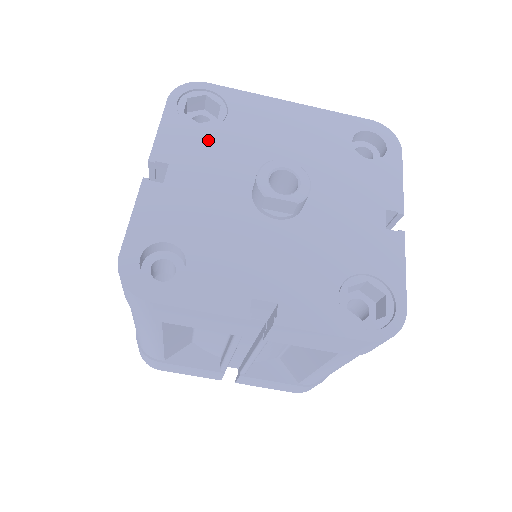
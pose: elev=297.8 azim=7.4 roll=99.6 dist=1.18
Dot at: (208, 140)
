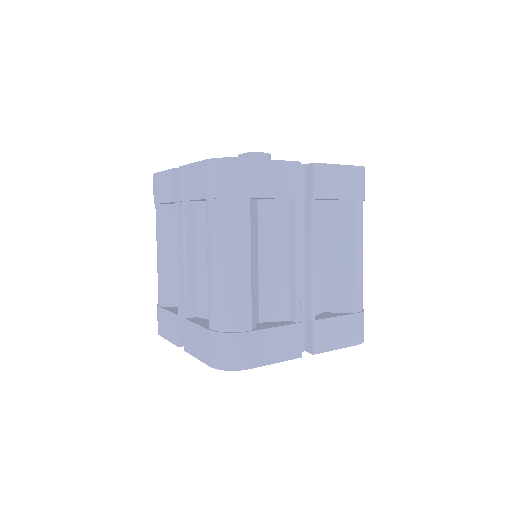
Dot at: occluded
